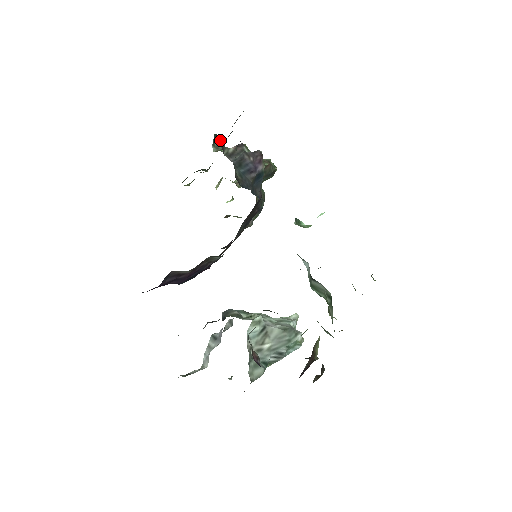
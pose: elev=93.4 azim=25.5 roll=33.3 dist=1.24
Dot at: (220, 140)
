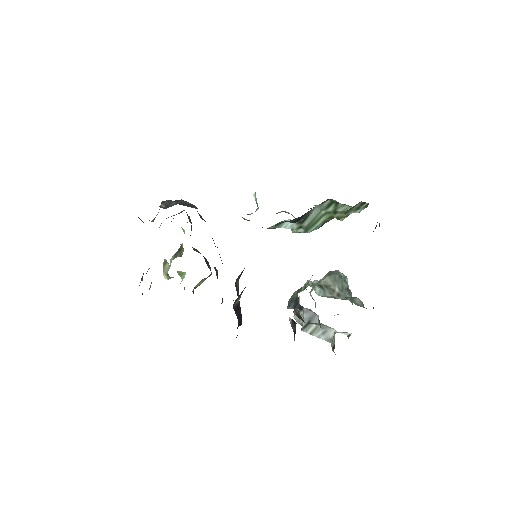
Dot at: occluded
